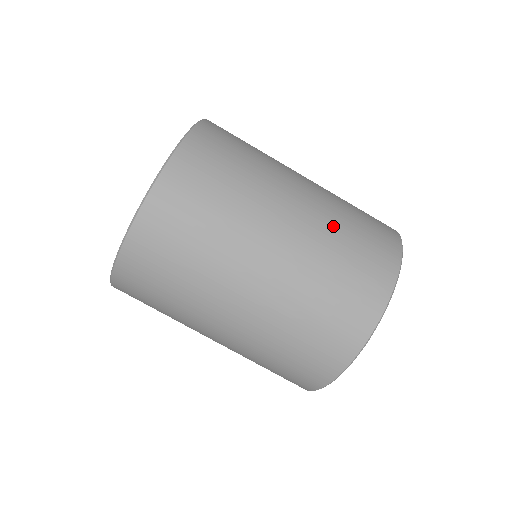
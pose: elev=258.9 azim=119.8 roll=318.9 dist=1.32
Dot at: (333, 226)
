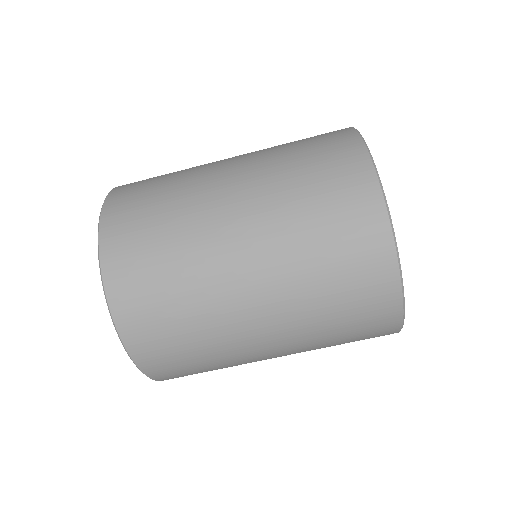
Dot at: (295, 254)
